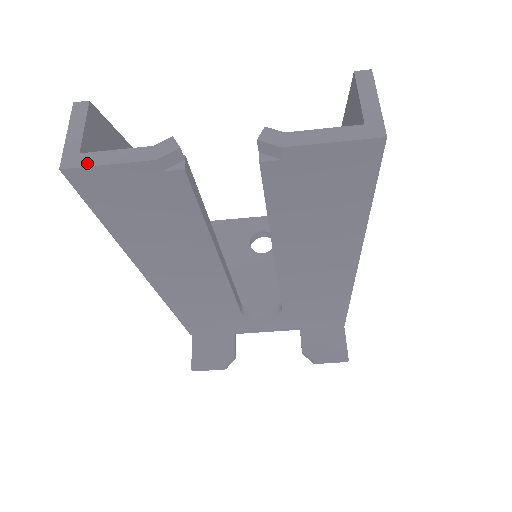
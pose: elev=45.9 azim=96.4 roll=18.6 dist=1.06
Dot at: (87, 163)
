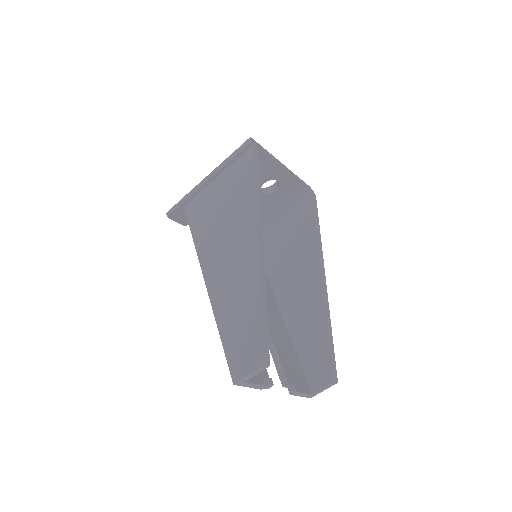
Dot at: (243, 385)
